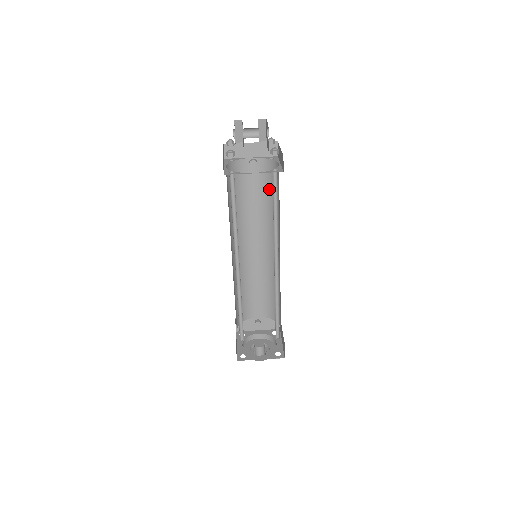
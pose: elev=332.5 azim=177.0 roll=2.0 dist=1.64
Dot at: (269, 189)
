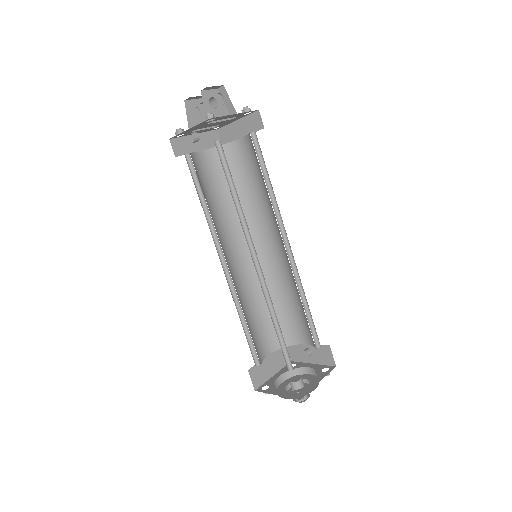
Dot at: occluded
